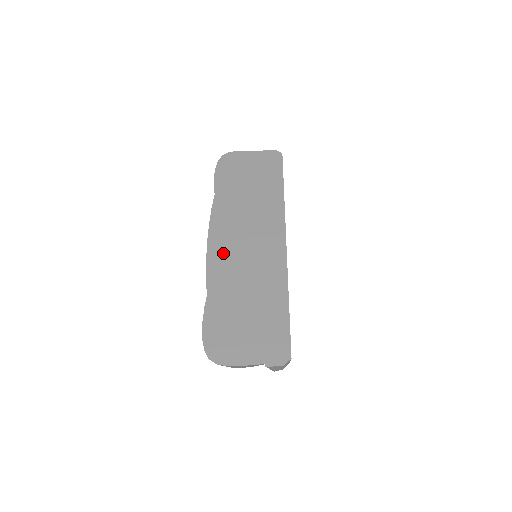
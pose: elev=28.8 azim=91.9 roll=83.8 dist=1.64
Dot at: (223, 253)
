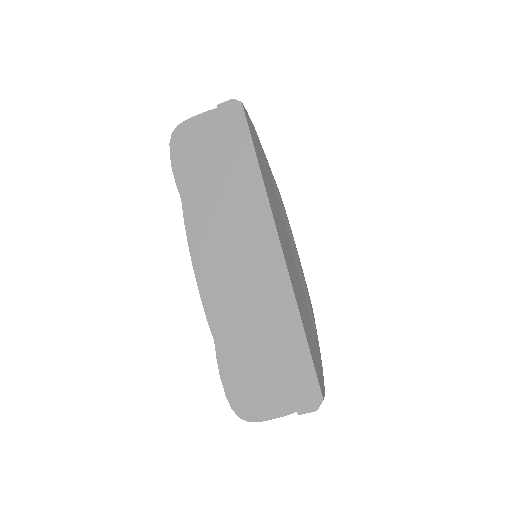
Dot at: (215, 282)
